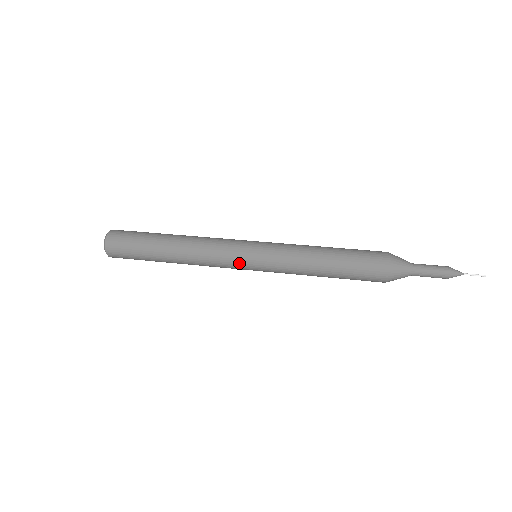
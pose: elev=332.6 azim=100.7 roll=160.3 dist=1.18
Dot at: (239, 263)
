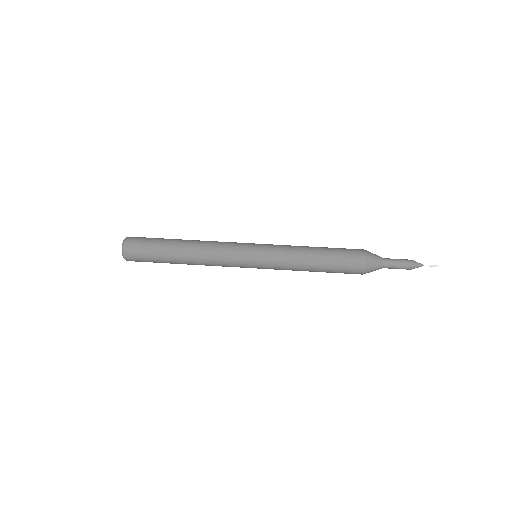
Dot at: occluded
